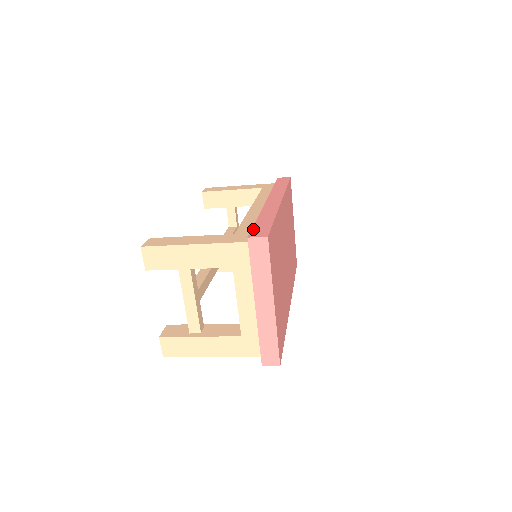
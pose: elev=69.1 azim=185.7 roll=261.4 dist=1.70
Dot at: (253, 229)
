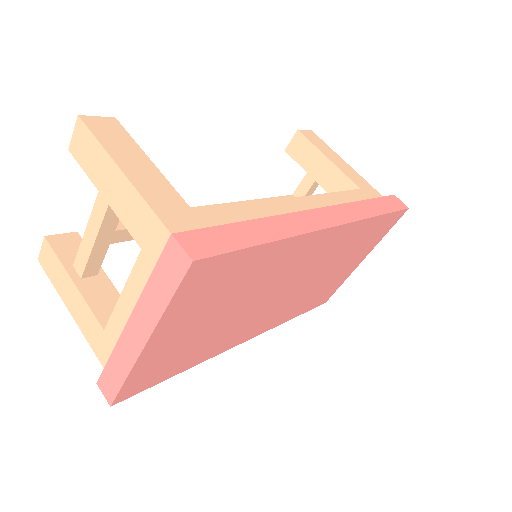
Dot at: (208, 229)
